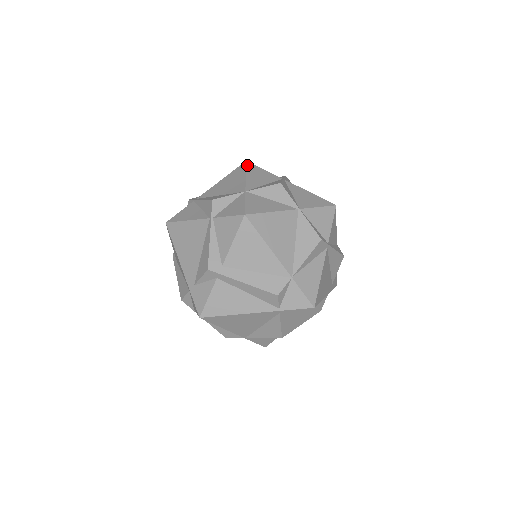
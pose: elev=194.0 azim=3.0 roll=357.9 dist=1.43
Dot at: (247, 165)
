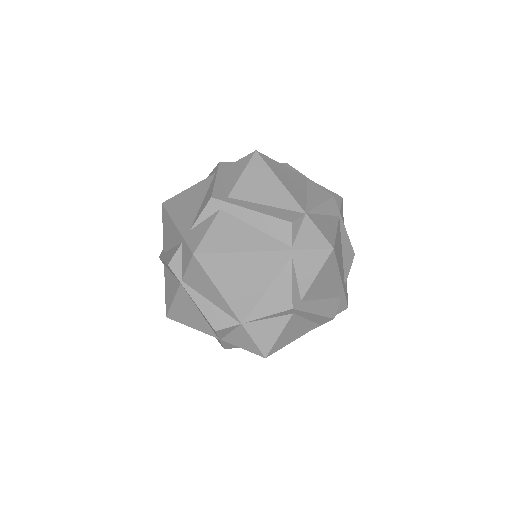
Dot at: occluded
